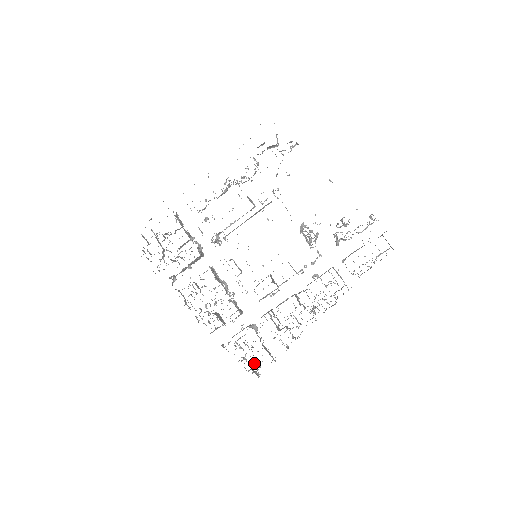
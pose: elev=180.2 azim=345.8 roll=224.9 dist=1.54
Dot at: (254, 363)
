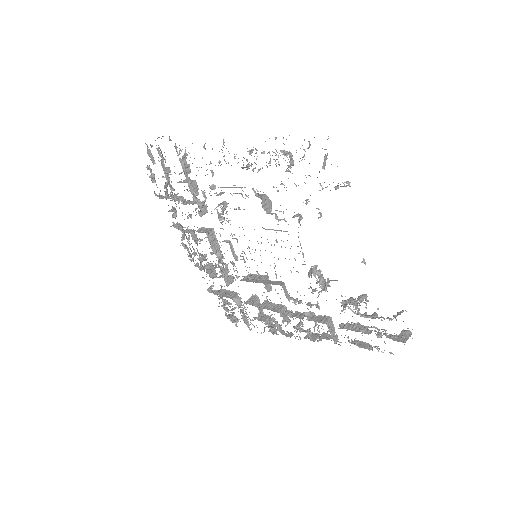
Dot at: (233, 317)
